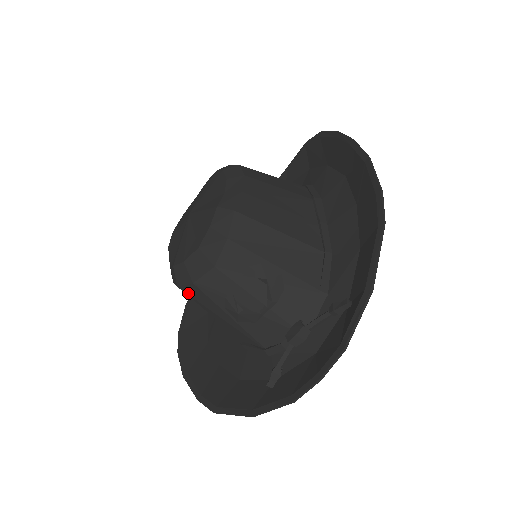
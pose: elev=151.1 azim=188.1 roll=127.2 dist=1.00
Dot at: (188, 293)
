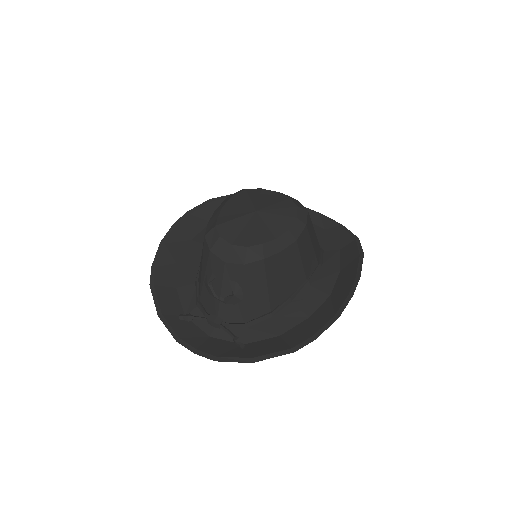
Dot at: (204, 244)
